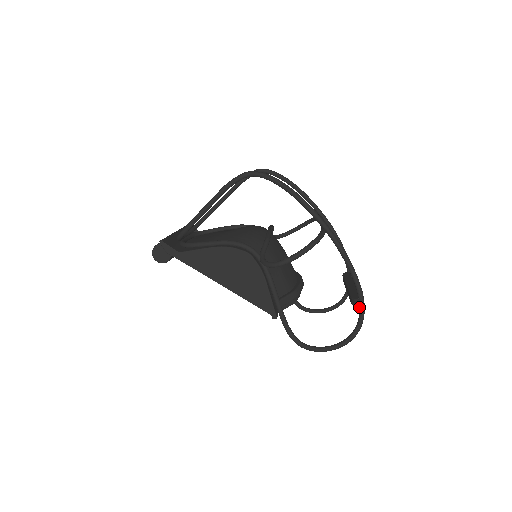
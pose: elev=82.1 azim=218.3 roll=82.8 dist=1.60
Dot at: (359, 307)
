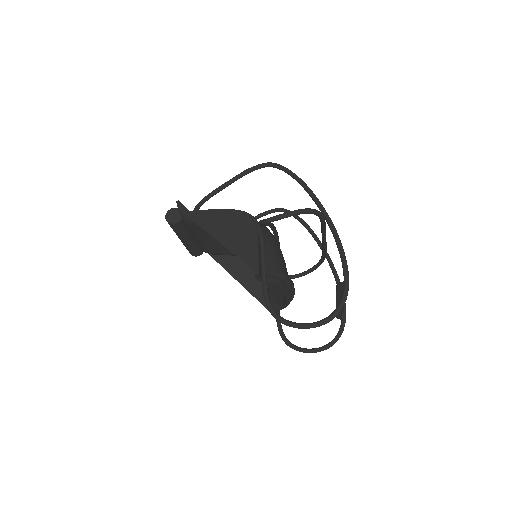
Dot at: (343, 289)
